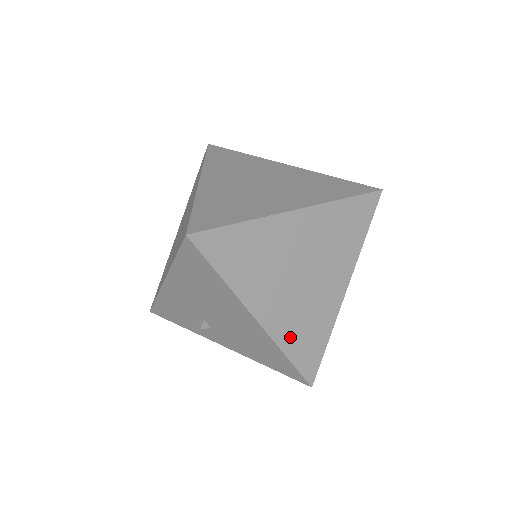
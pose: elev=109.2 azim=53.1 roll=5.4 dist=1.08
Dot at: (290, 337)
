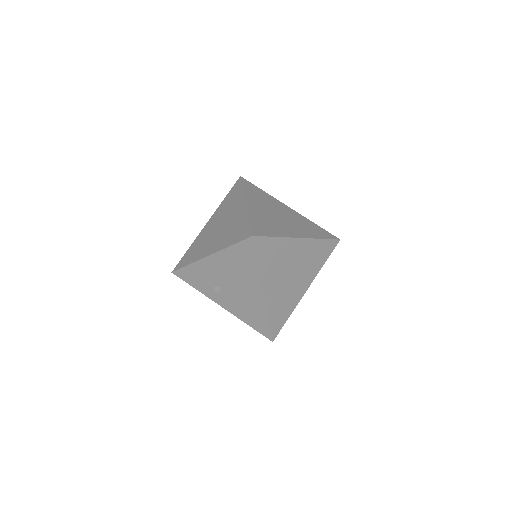
Dot at: (274, 308)
